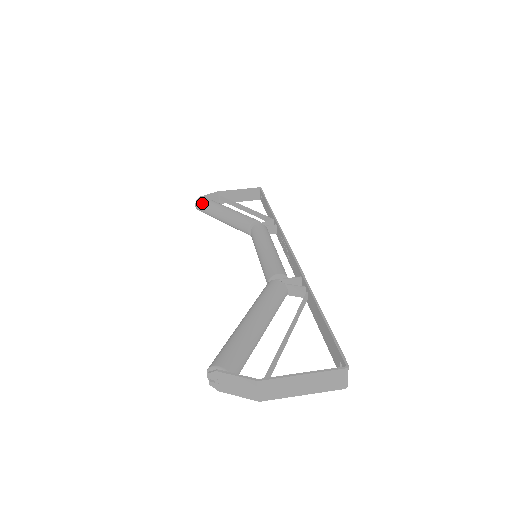
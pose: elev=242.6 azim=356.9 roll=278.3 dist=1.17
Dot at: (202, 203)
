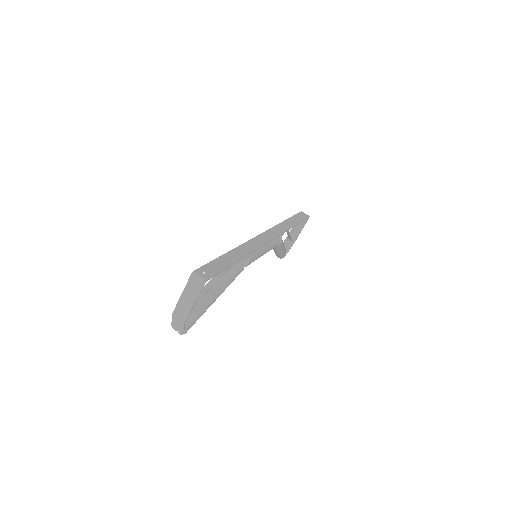
Dot at: occluded
